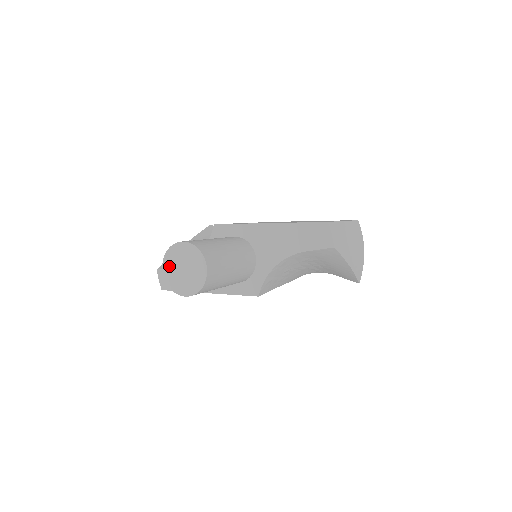
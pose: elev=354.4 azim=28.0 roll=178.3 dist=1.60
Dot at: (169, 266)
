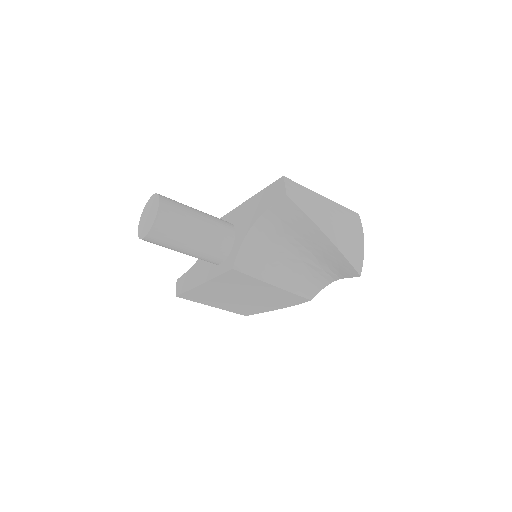
Dot at: (142, 220)
